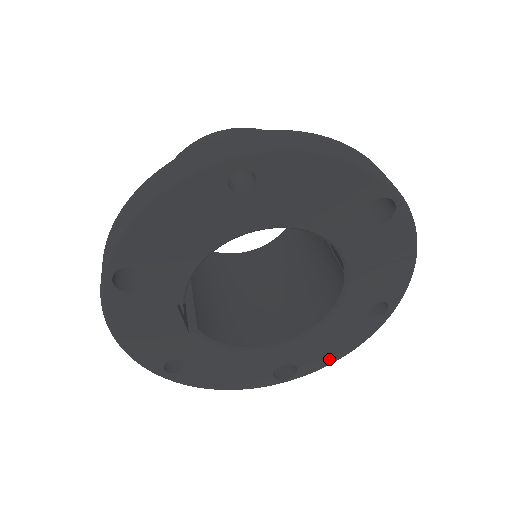
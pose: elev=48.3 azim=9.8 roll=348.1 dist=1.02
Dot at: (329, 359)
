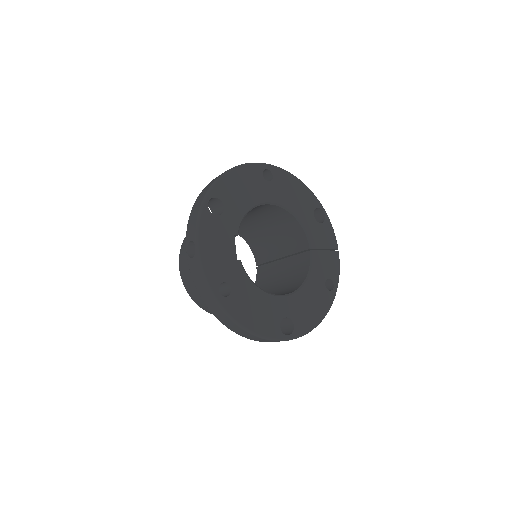
Dot at: (310, 323)
